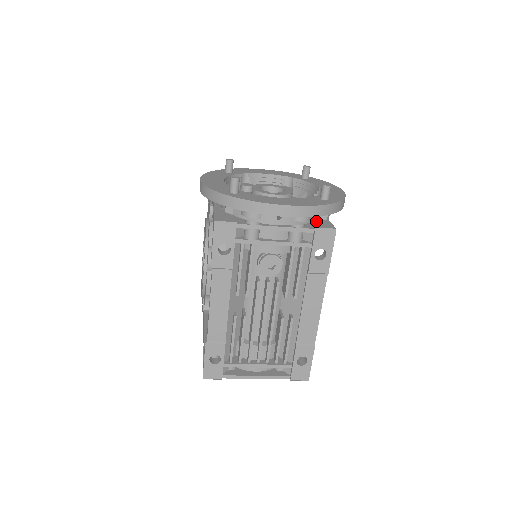
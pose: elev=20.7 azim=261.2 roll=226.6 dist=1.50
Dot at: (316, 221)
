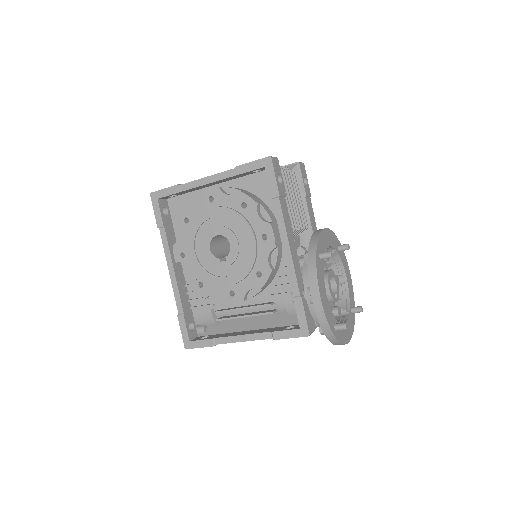
Dot at: occluded
